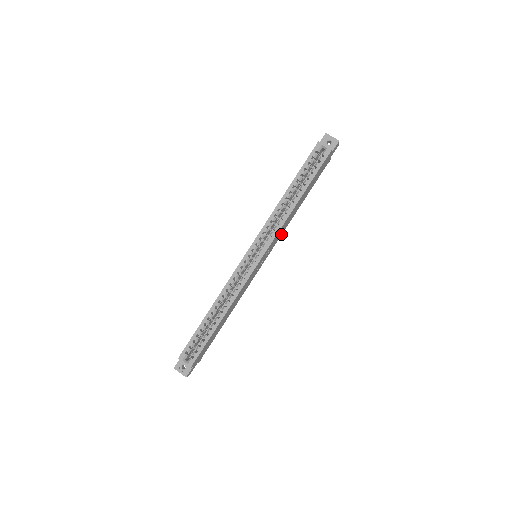
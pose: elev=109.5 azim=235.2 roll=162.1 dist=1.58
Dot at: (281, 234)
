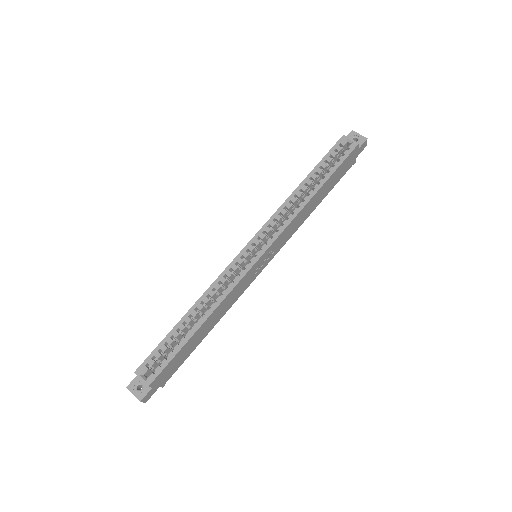
Dot at: (289, 236)
